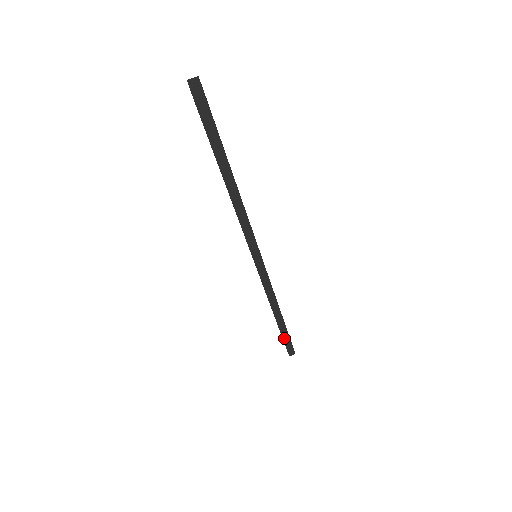
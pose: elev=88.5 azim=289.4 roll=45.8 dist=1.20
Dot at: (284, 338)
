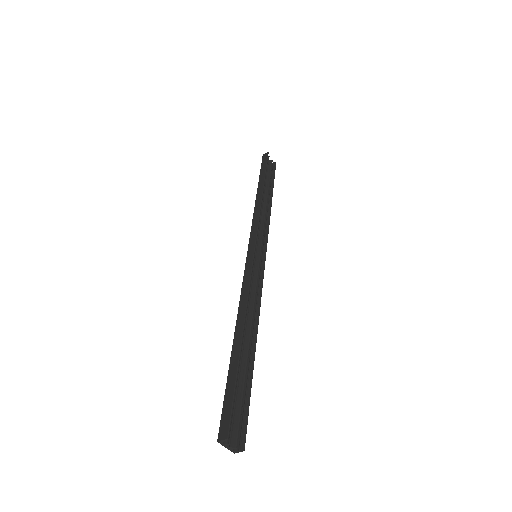
Dot at: (270, 183)
